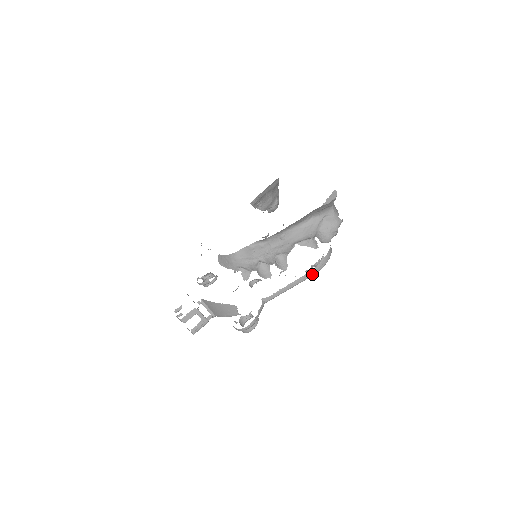
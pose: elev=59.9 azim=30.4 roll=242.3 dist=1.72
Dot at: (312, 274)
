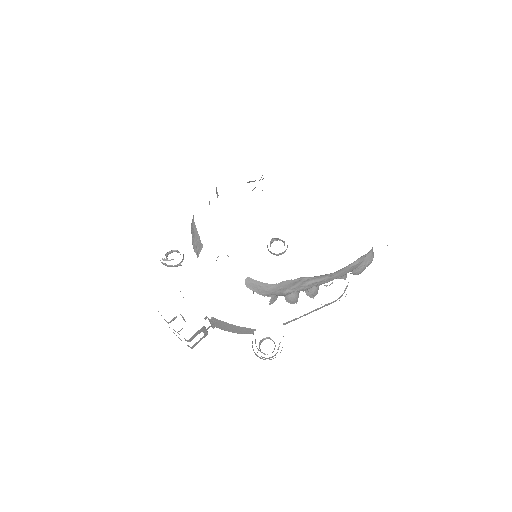
Dot at: occluded
